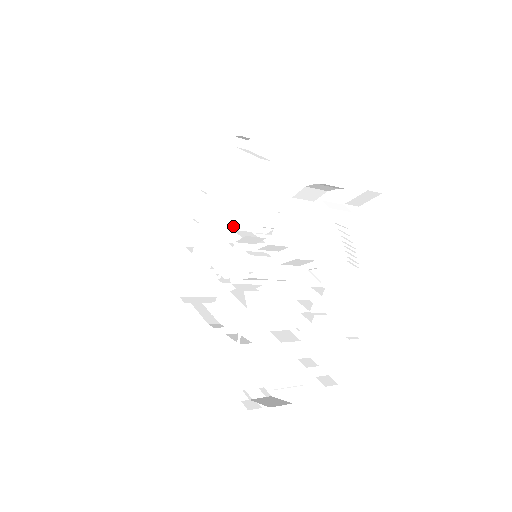
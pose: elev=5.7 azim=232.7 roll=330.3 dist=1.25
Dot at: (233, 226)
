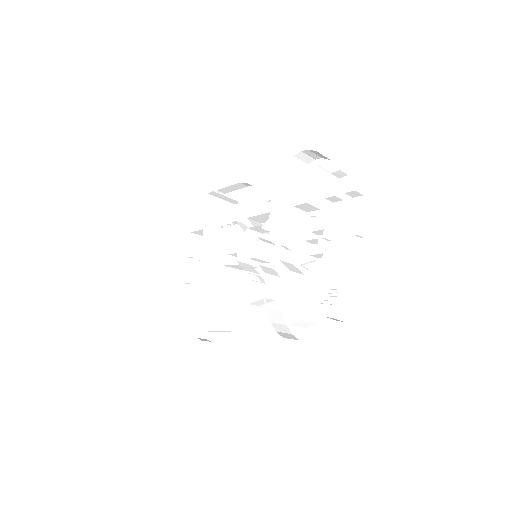
Dot at: occluded
